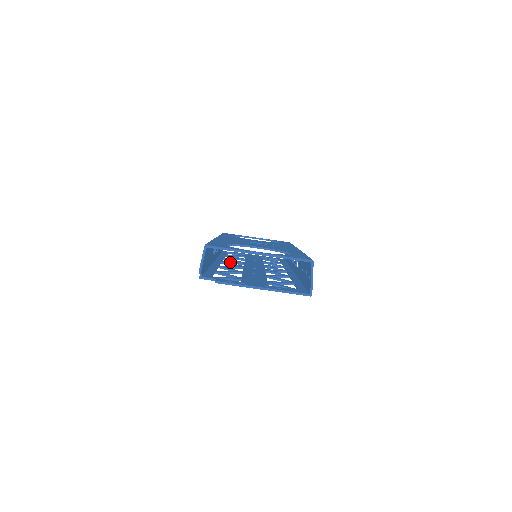
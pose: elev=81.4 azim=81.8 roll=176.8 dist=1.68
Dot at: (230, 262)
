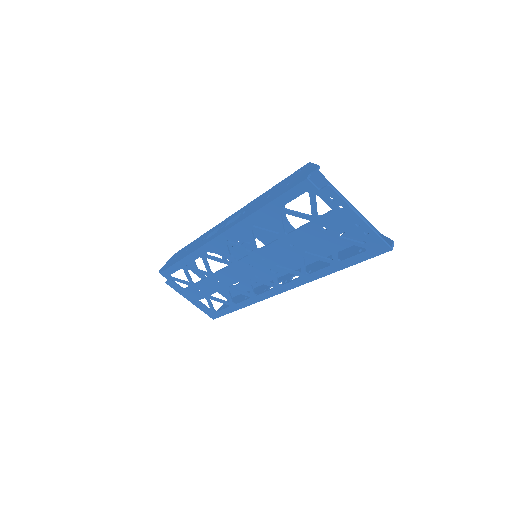
Dot at: occluded
